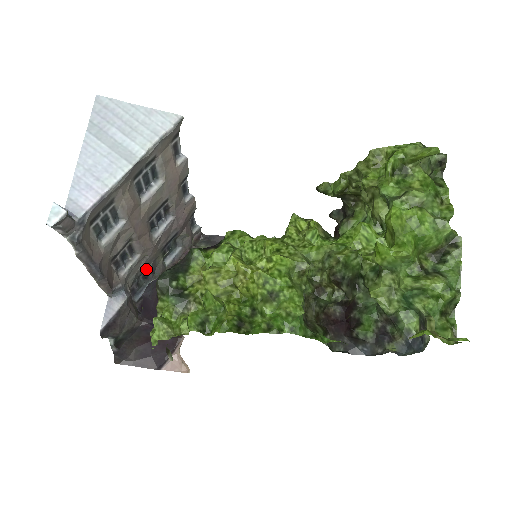
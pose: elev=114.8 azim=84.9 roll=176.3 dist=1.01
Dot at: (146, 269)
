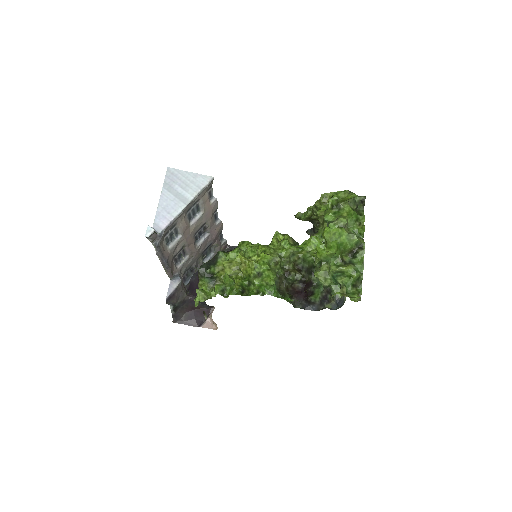
Dot at: (192, 265)
